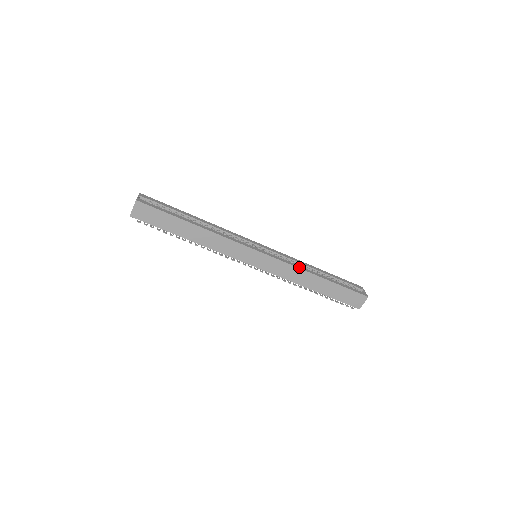
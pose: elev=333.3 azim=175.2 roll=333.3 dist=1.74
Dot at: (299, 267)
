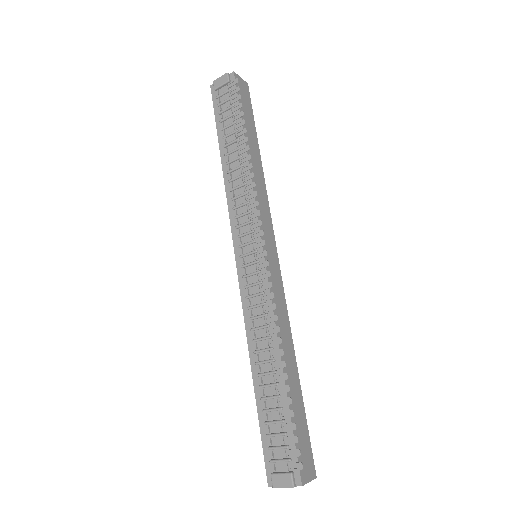
Dot at: (287, 323)
